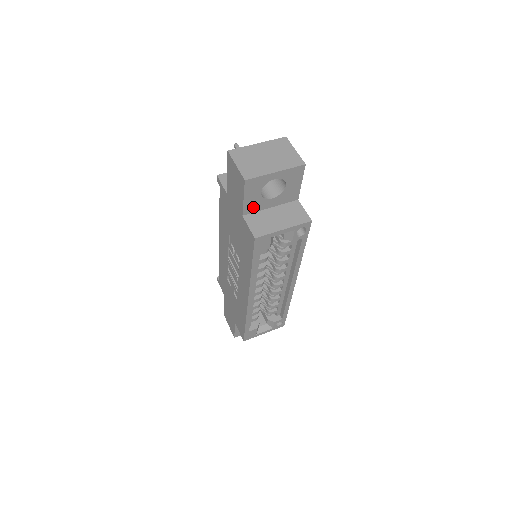
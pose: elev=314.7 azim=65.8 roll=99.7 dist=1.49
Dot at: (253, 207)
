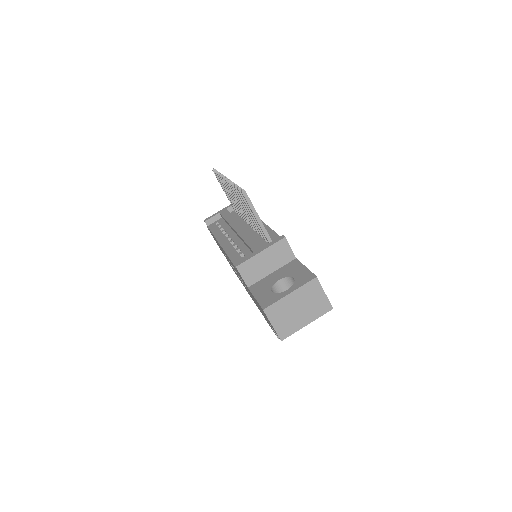
Dot at: occluded
